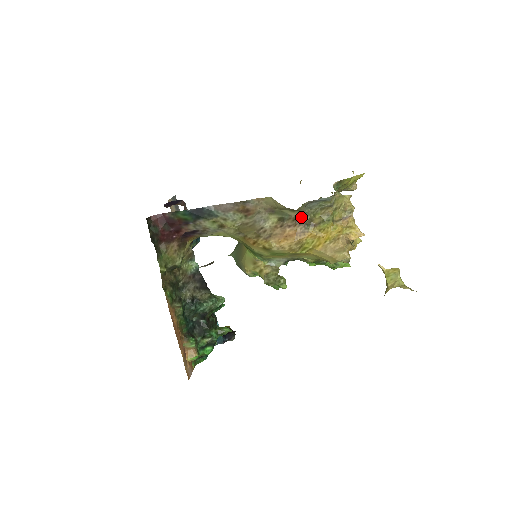
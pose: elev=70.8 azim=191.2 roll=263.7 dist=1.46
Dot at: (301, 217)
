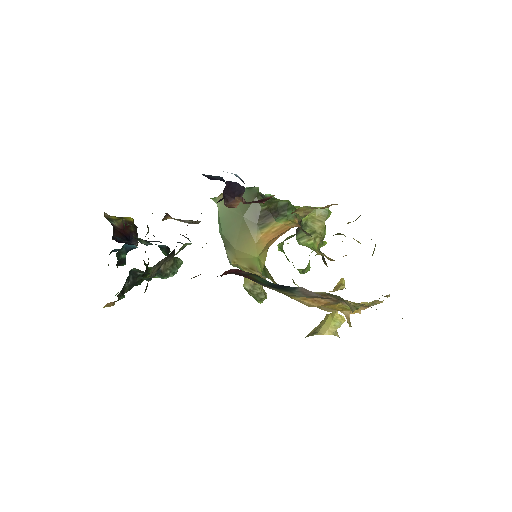
Dot at: occluded
